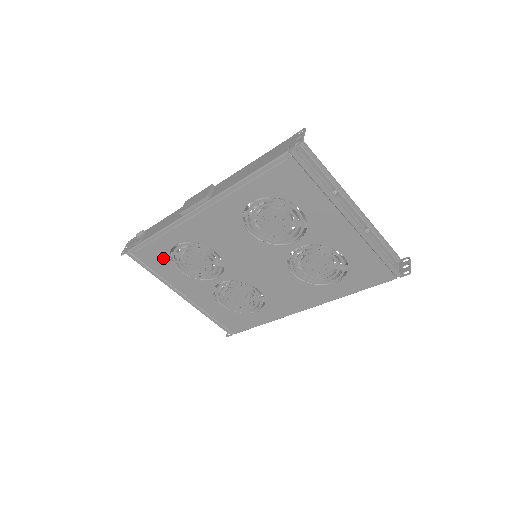
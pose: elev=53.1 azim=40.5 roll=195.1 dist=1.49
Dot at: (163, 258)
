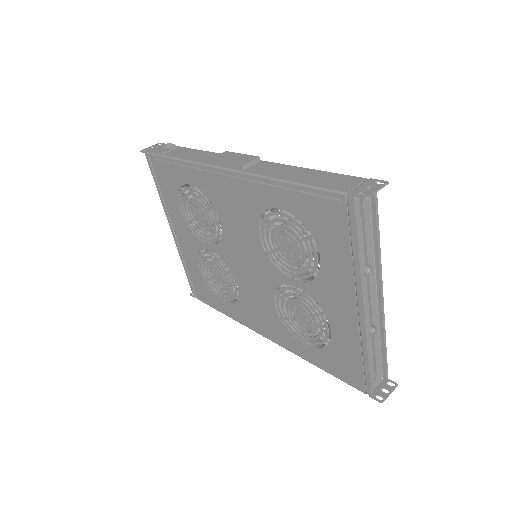
Dot at: (173, 186)
